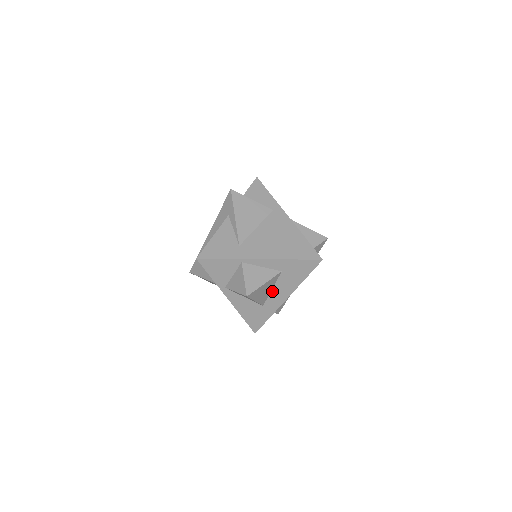
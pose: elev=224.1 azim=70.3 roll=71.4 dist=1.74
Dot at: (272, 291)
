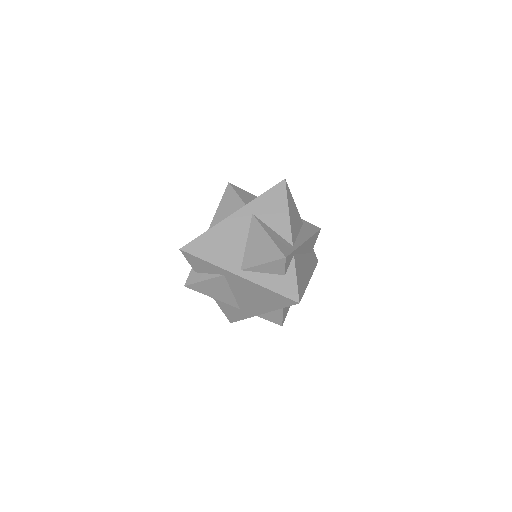
Dot at: occluded
